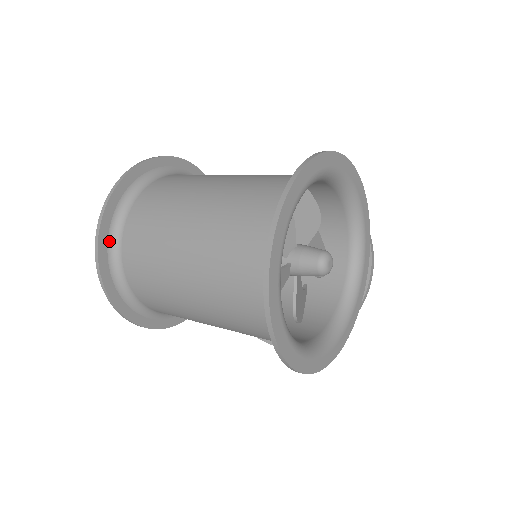
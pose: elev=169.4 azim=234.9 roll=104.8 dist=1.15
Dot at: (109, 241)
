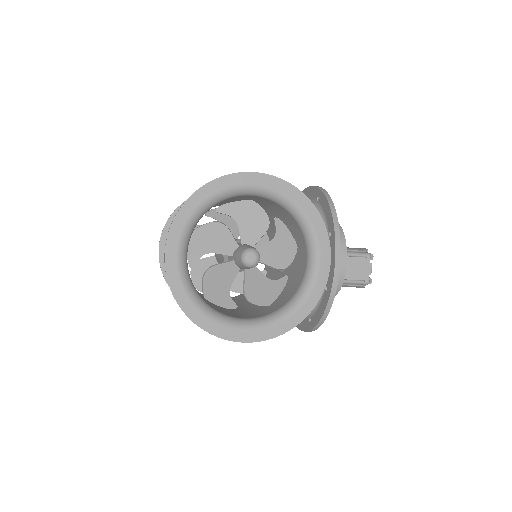
Dot at: occluded
